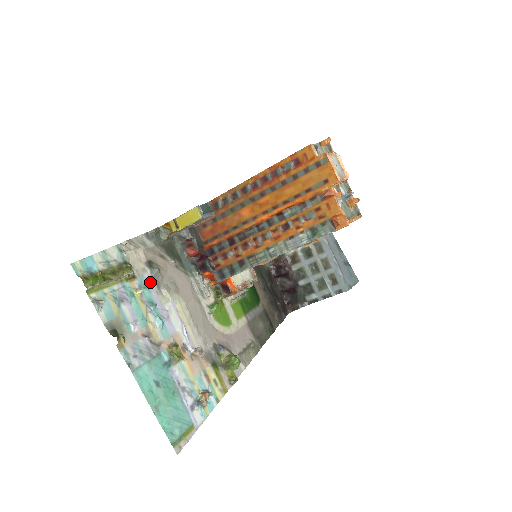
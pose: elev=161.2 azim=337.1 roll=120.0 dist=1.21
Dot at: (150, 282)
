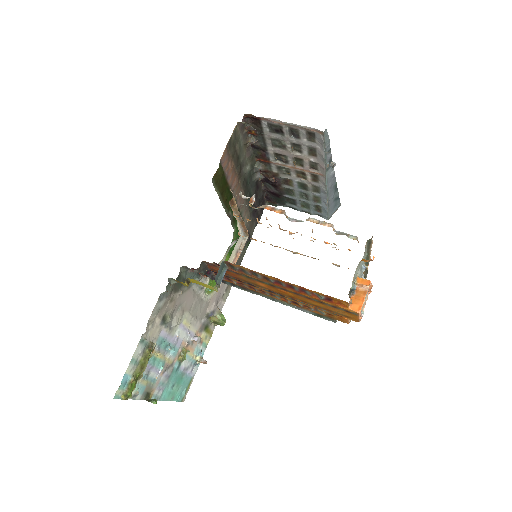
Dot at: (165, 333)
